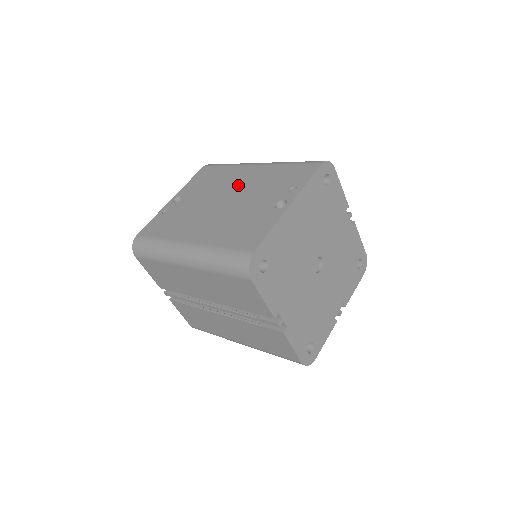
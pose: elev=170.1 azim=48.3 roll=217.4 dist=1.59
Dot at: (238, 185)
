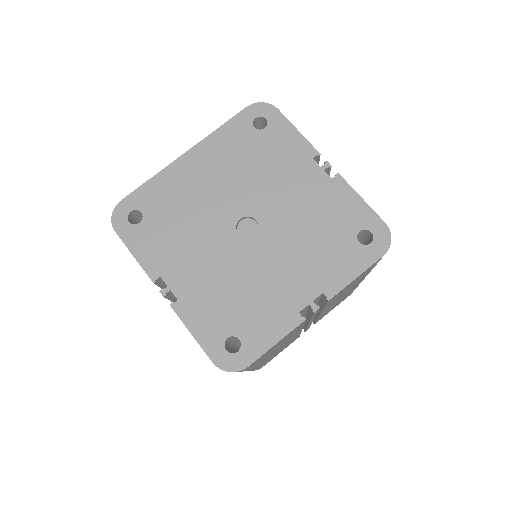
Dot at: occluded
